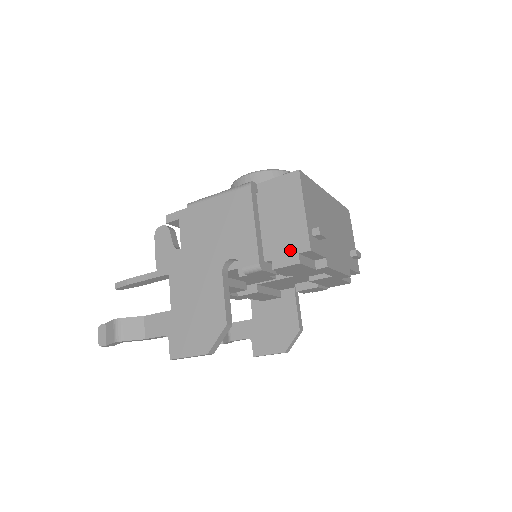
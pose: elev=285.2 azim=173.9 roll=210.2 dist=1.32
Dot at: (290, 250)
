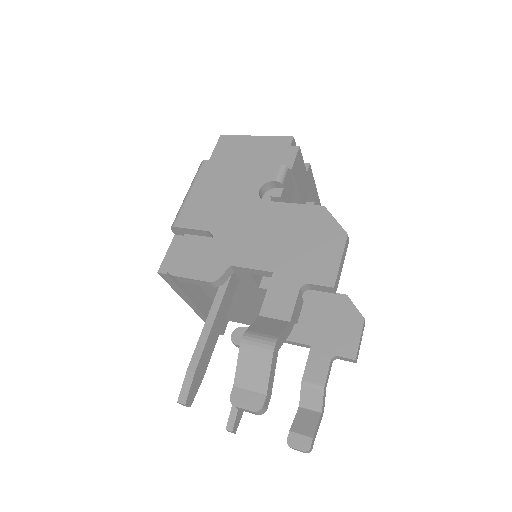
Dot at: (283, 152)
